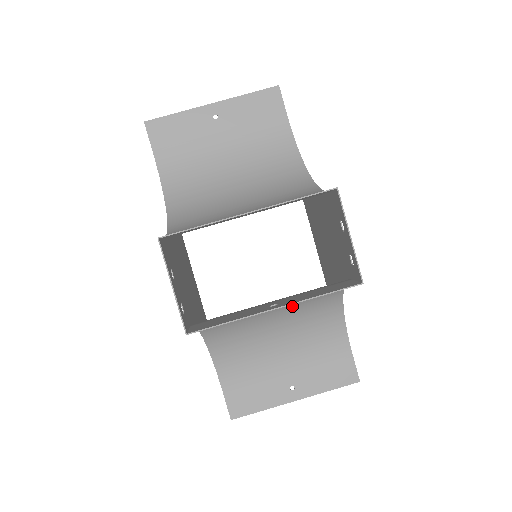
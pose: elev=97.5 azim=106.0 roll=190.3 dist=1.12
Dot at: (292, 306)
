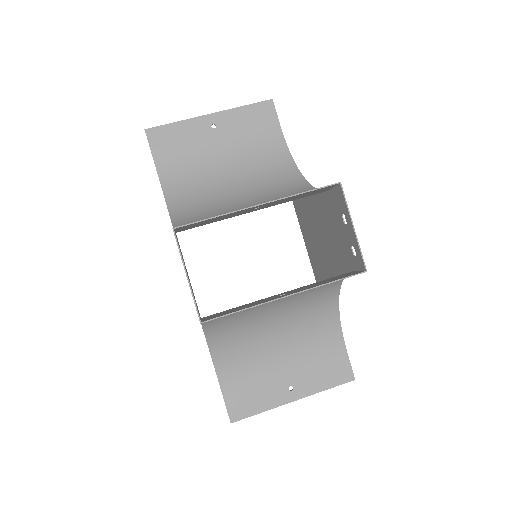
Dot at: (292, 303)
